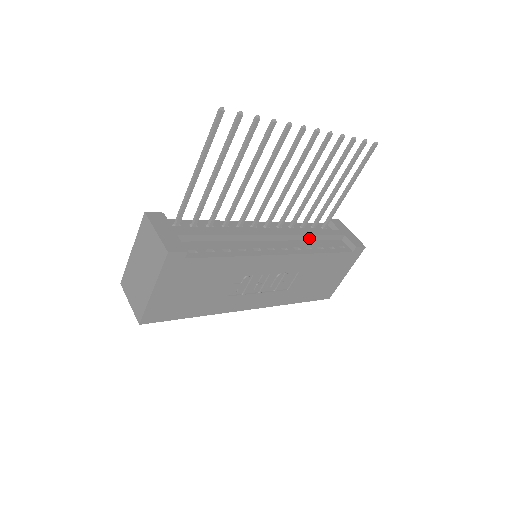
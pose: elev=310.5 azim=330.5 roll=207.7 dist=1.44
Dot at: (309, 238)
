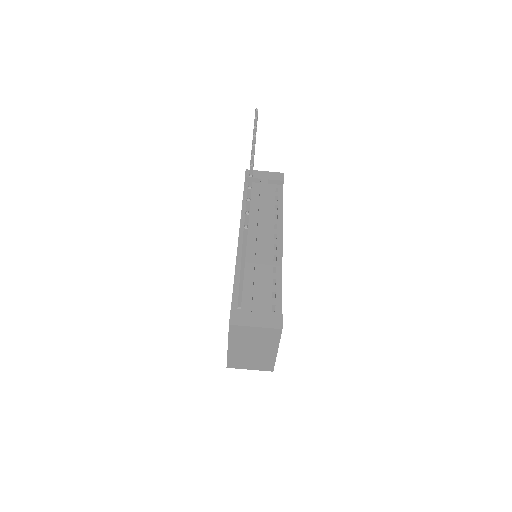
Dot at: occluded
